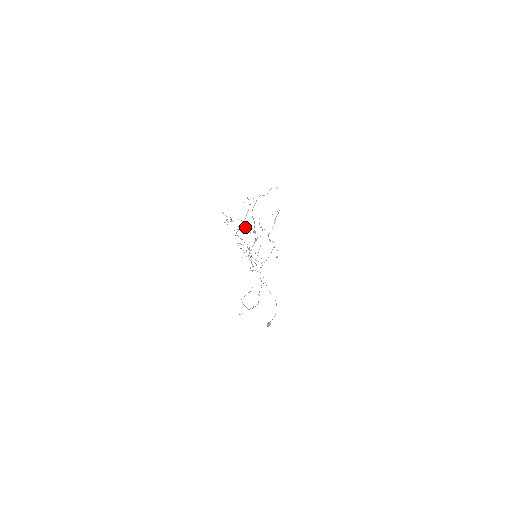
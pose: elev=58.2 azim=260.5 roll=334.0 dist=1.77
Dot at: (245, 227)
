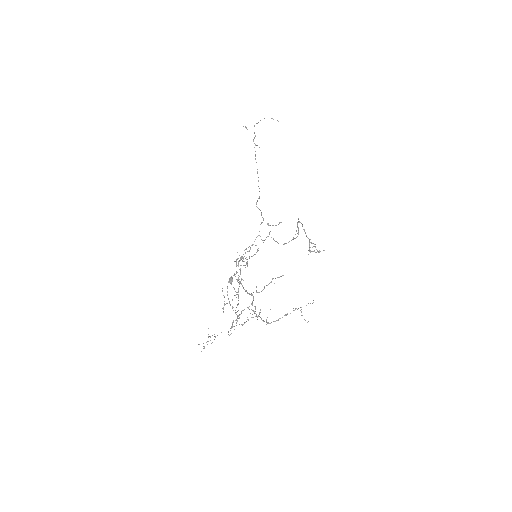
Dot at: occluded
